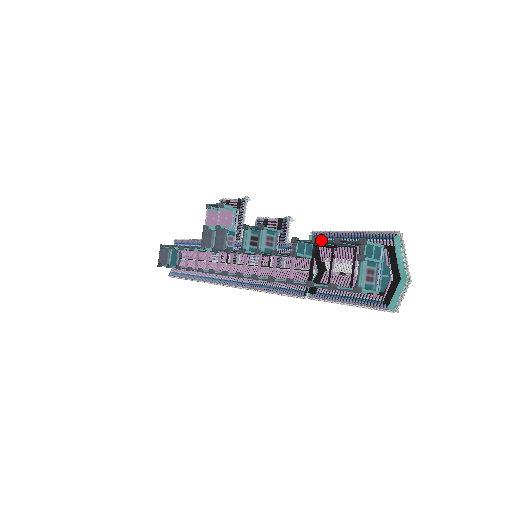
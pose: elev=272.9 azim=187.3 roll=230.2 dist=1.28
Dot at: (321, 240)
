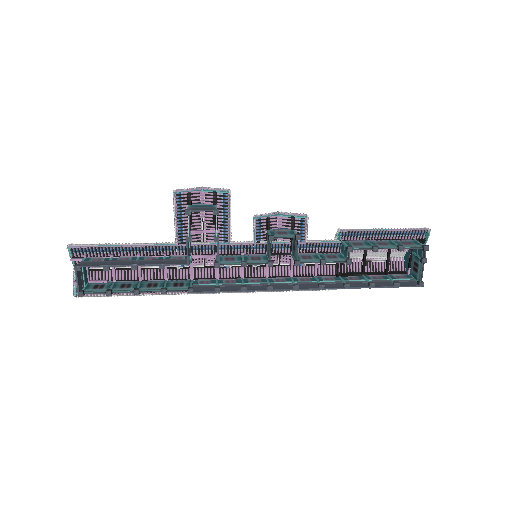
Dot at: occluded
